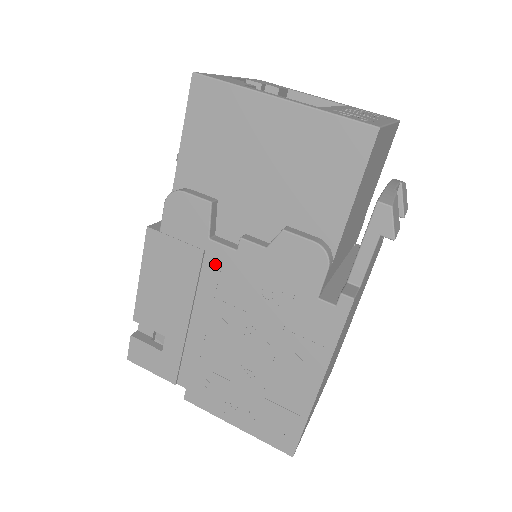
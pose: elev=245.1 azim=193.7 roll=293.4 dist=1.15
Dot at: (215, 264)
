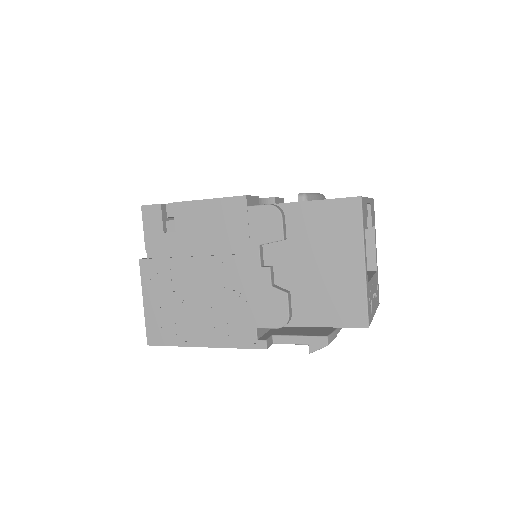
Dot at: (245, 255)
